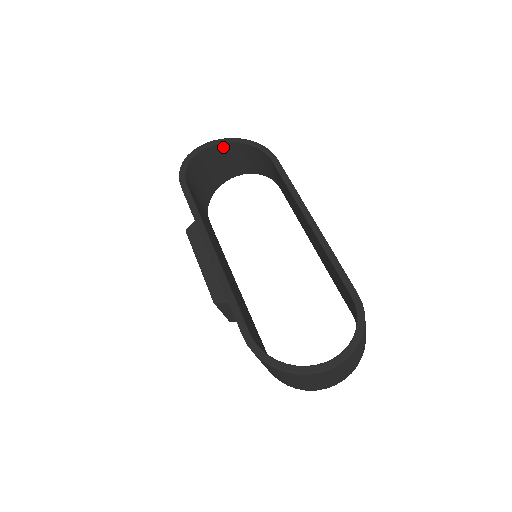
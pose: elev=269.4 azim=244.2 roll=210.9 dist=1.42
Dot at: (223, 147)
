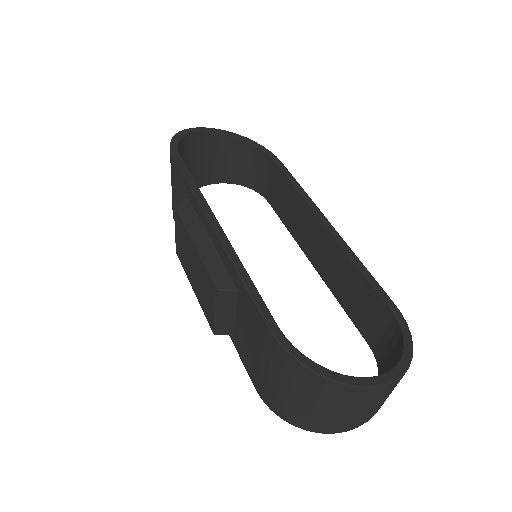
Dot at: (218, 138)
